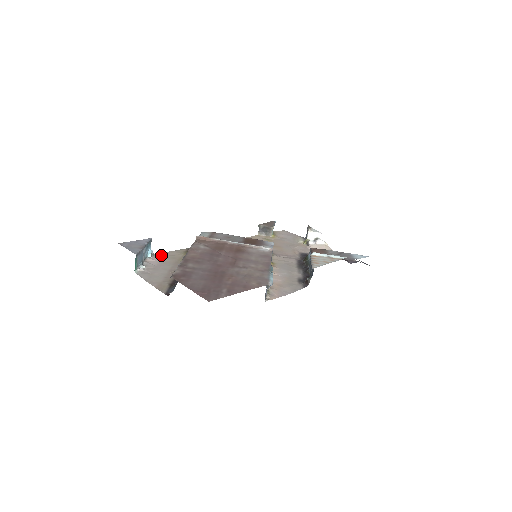
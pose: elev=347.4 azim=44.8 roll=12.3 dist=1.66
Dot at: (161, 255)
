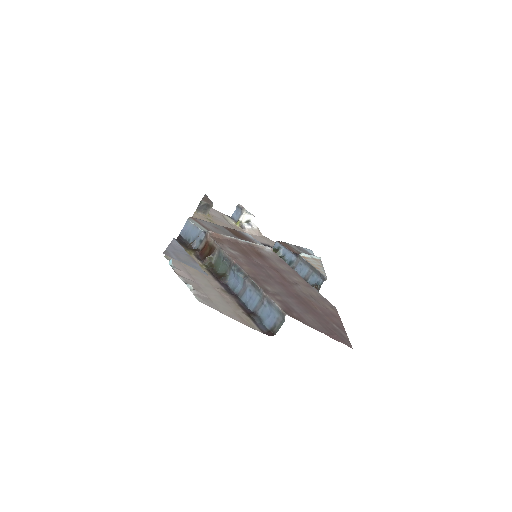
Dot at: (173, 259)
